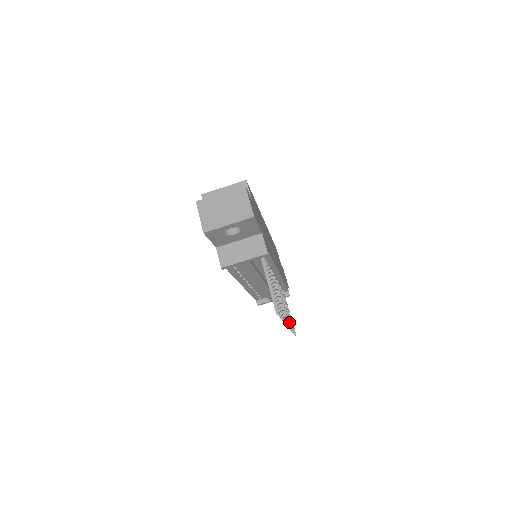
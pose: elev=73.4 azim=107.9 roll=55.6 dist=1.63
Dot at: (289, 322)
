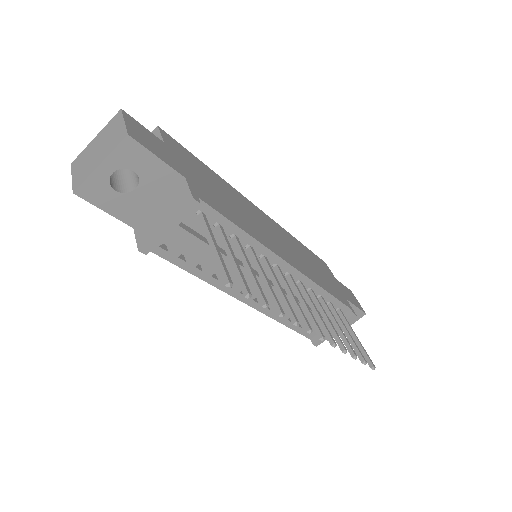
Dot at: (329, 335)
